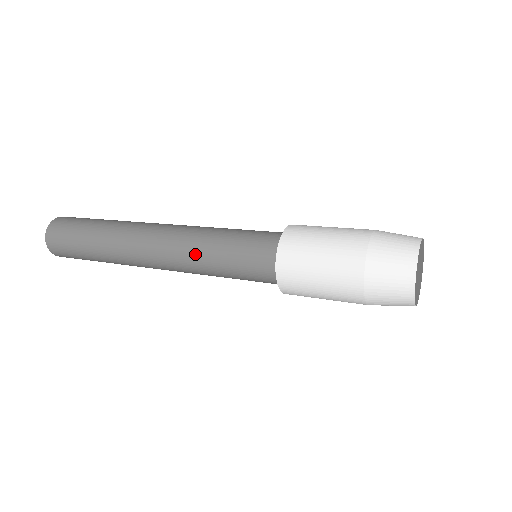
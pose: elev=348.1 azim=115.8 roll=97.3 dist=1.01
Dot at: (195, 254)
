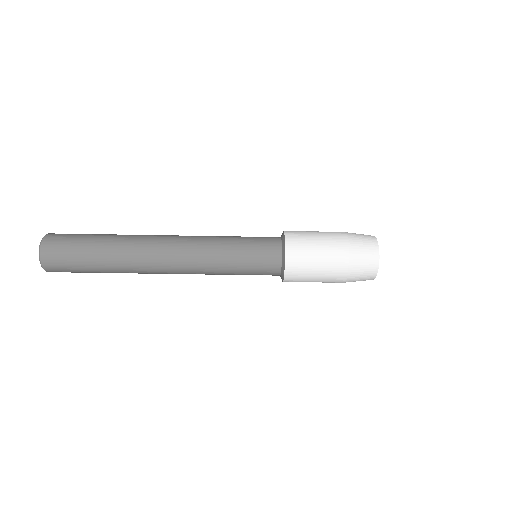
Dot at: (213, 242)
